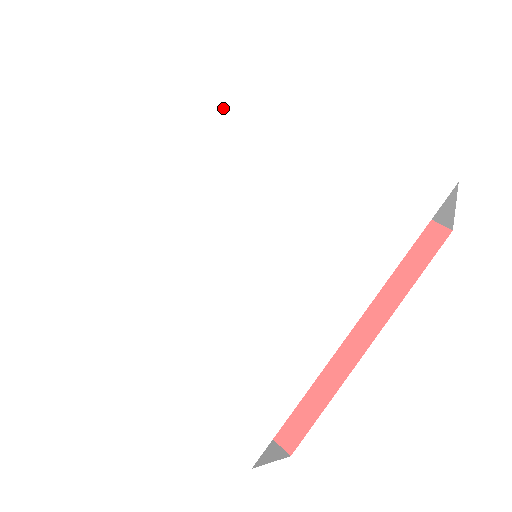
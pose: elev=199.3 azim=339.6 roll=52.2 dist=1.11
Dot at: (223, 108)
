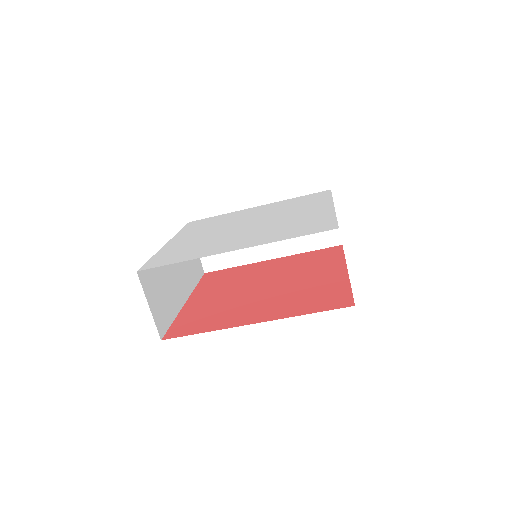
Dot at: (312, 197)
